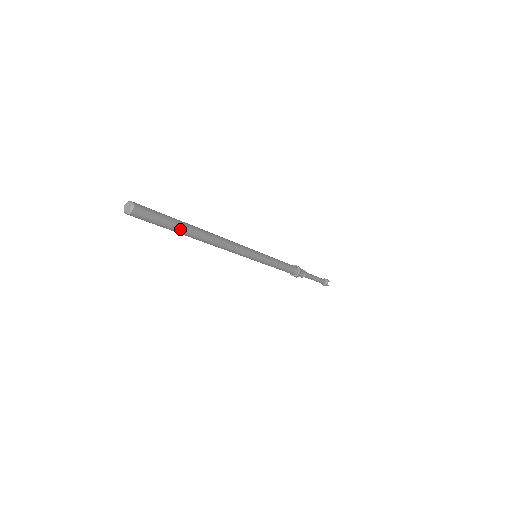
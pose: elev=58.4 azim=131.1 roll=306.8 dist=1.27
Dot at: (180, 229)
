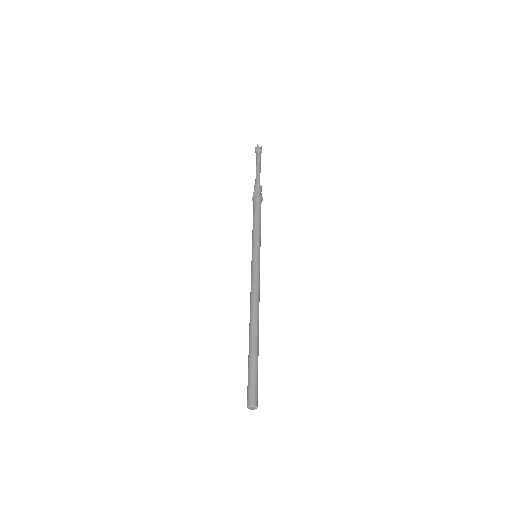
Dot at: occluded
